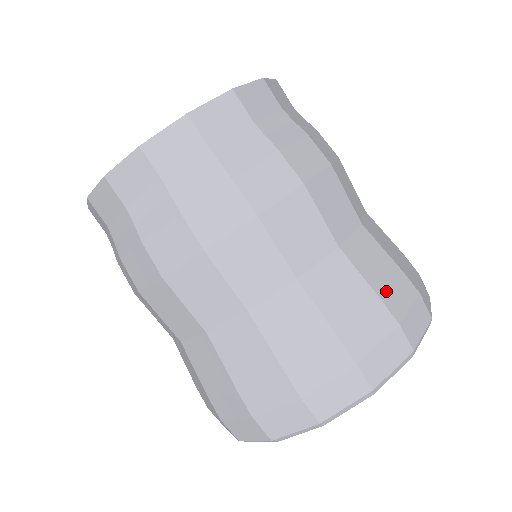
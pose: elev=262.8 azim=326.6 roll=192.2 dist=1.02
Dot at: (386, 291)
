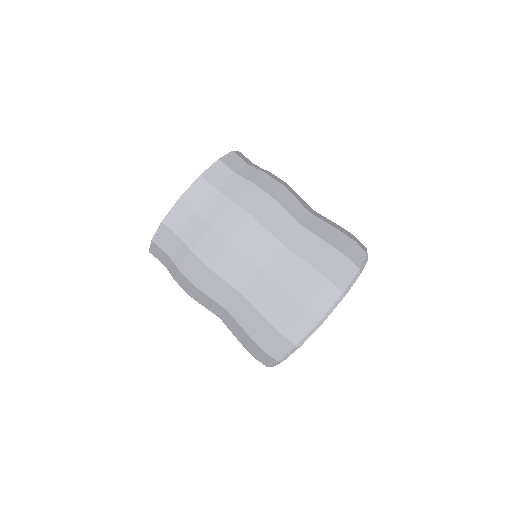
Dot at: (318, 262)
